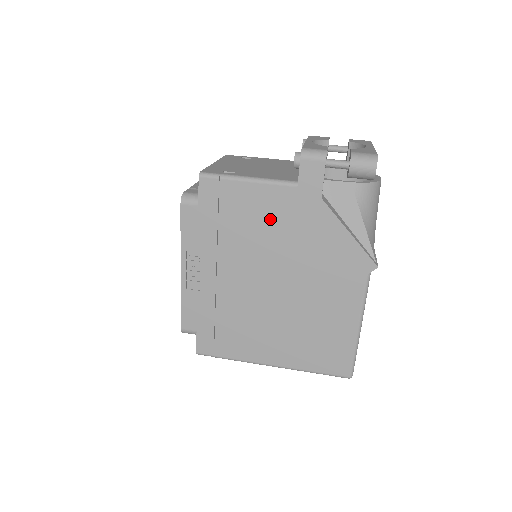
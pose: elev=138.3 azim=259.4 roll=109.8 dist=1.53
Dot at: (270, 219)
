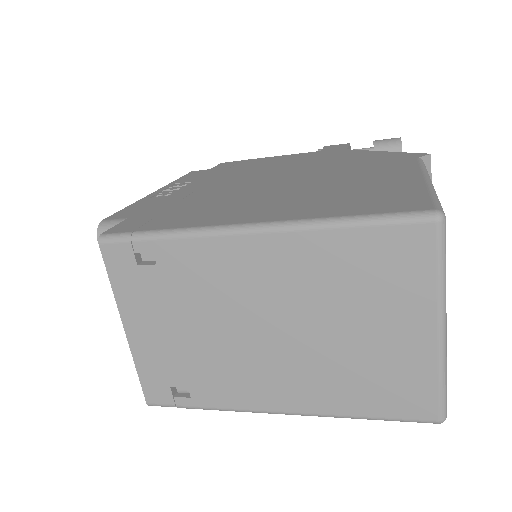
Dot at: (288, 161)
